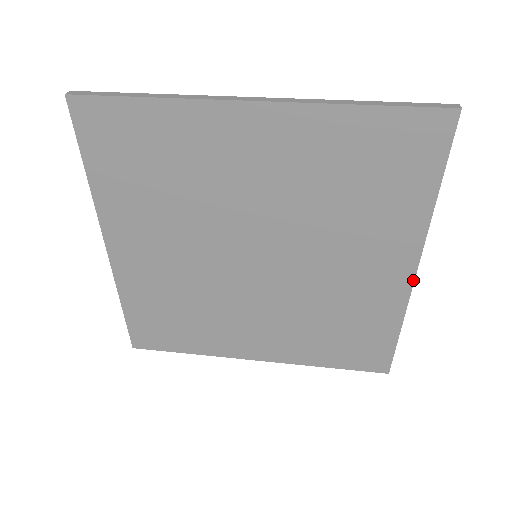
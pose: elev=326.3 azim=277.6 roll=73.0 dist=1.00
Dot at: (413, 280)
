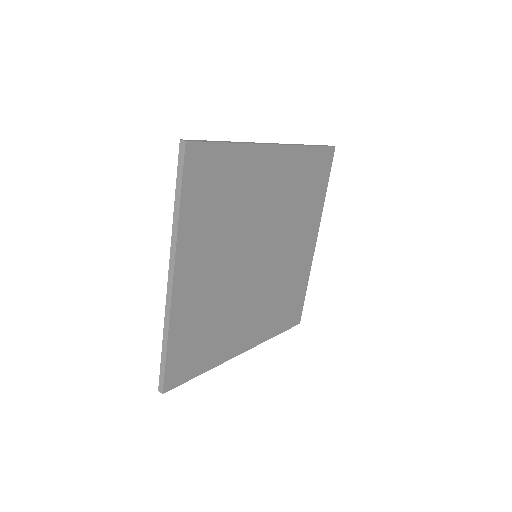
Dot at: occluded
